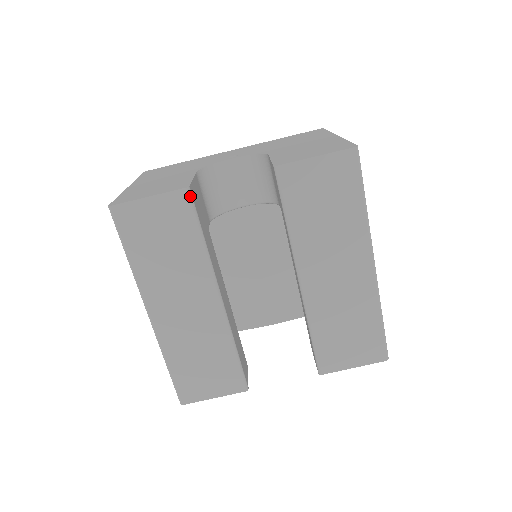
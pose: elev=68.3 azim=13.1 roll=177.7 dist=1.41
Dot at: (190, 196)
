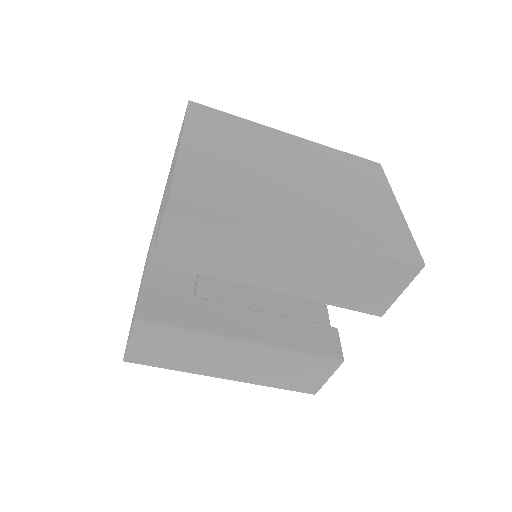
Dot at: (143, 322)
